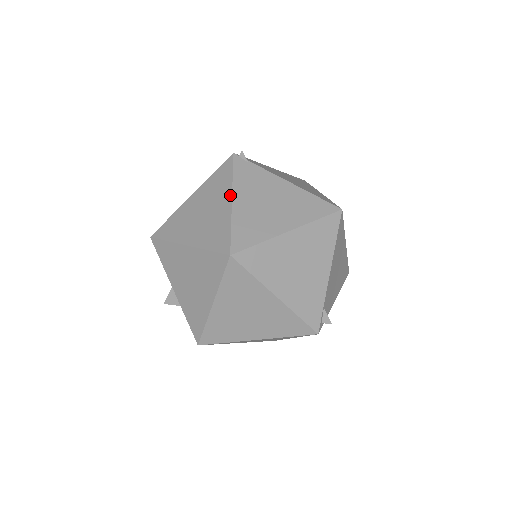
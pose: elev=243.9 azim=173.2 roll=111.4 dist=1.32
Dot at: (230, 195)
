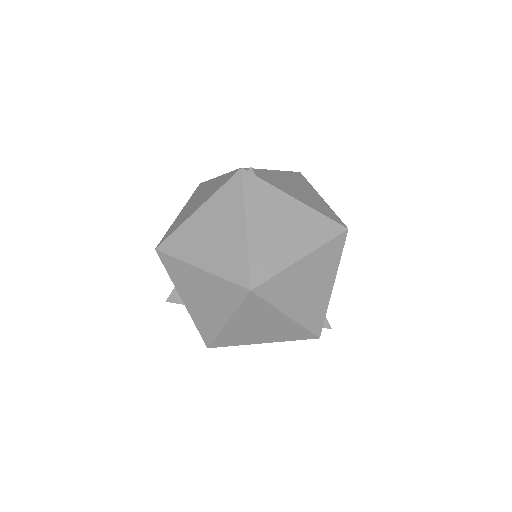
Dot at: (243, 220)
